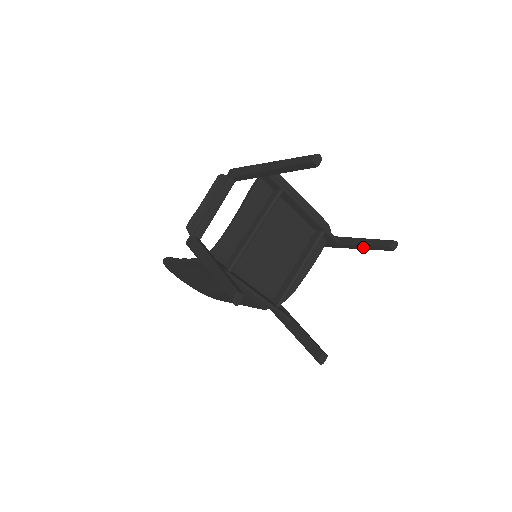
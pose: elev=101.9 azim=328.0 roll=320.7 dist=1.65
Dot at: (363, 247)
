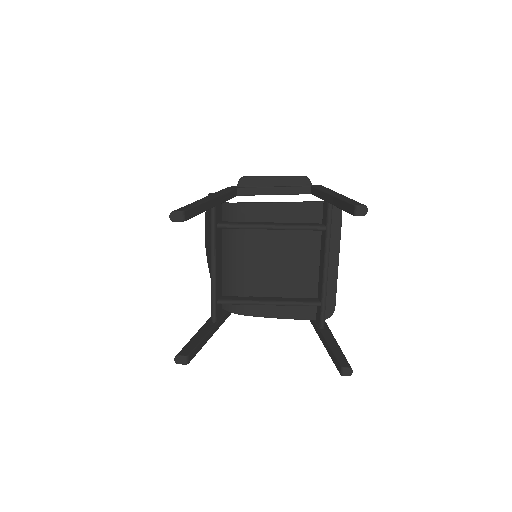
Dot at: (329, 349)
